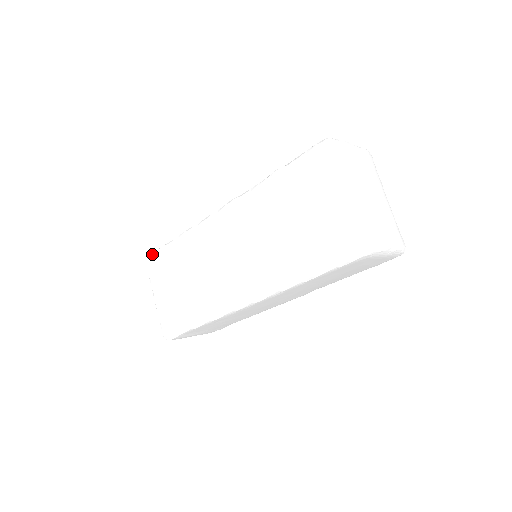
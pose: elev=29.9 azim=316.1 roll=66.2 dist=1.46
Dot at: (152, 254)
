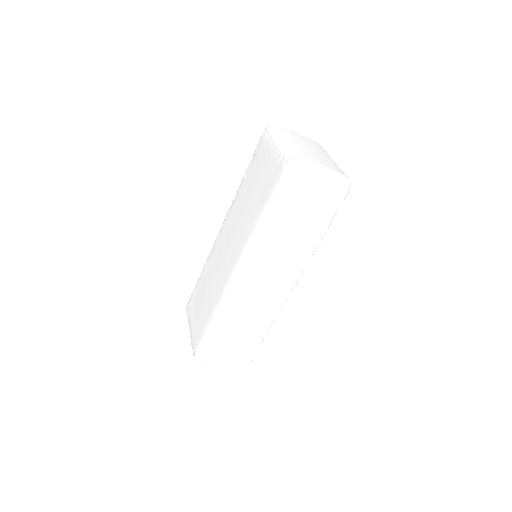
Dot at: (190, 298)
